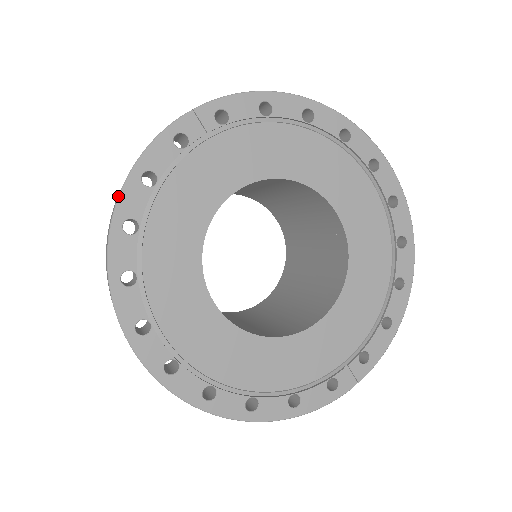
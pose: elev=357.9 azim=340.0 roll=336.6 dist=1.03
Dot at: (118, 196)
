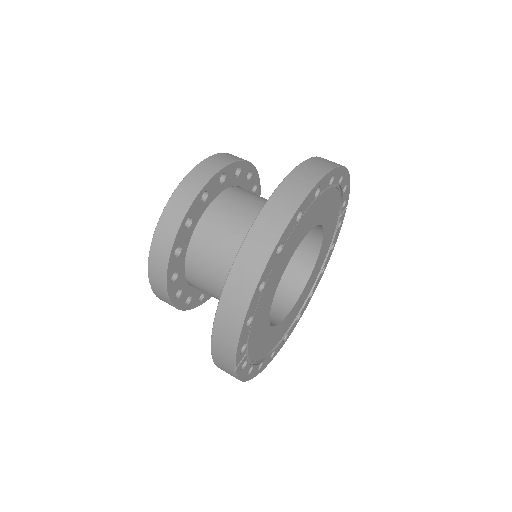
Dot at: occluded
